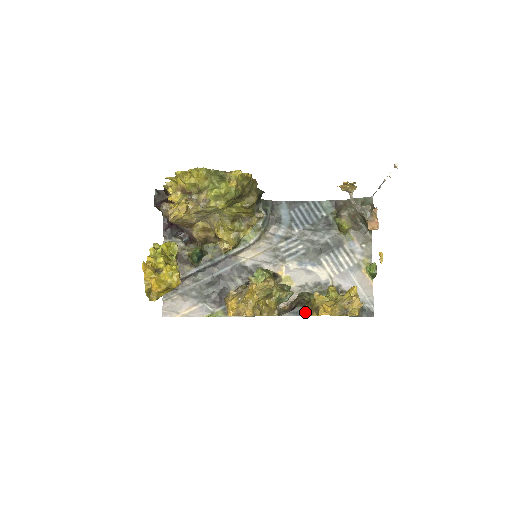
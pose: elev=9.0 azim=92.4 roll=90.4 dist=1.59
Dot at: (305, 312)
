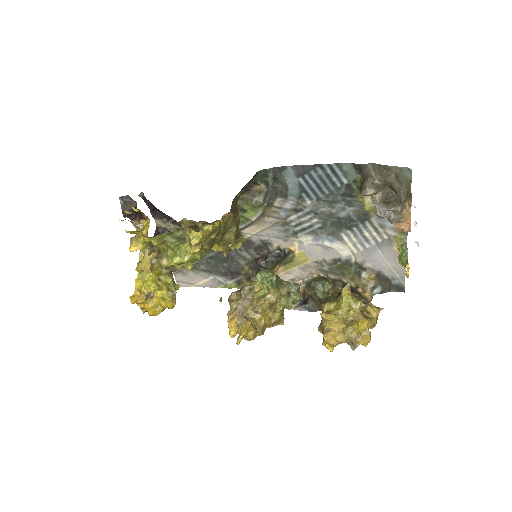
Dot at: (317, 308)
